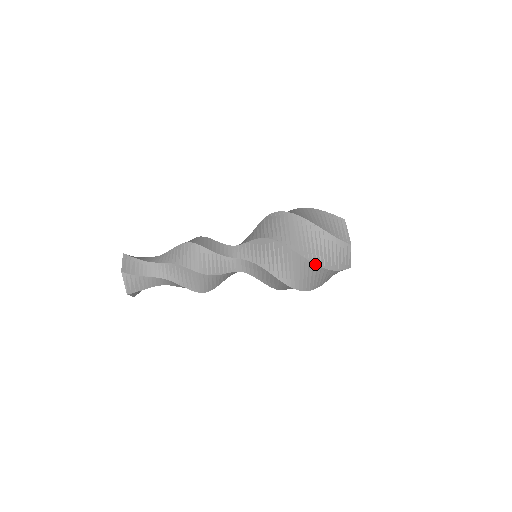
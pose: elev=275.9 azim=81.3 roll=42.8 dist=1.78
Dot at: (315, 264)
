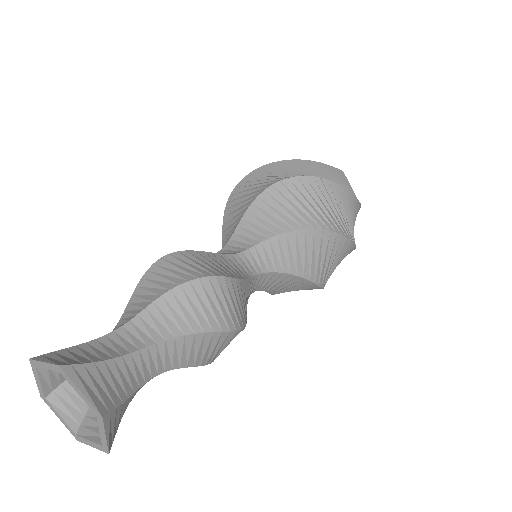
Dot at: (341, 186)
